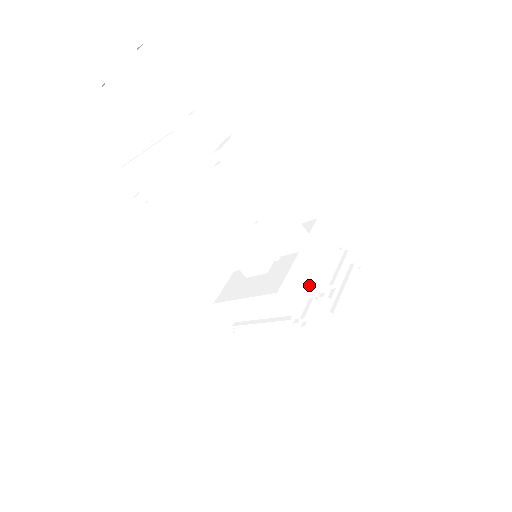
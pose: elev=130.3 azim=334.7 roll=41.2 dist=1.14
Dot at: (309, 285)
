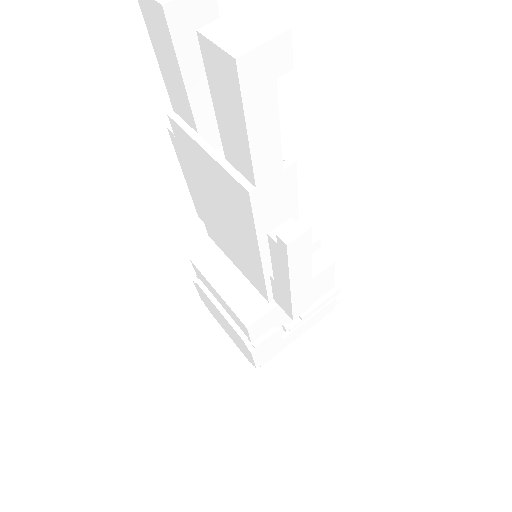
Dot at: (281, 317)
